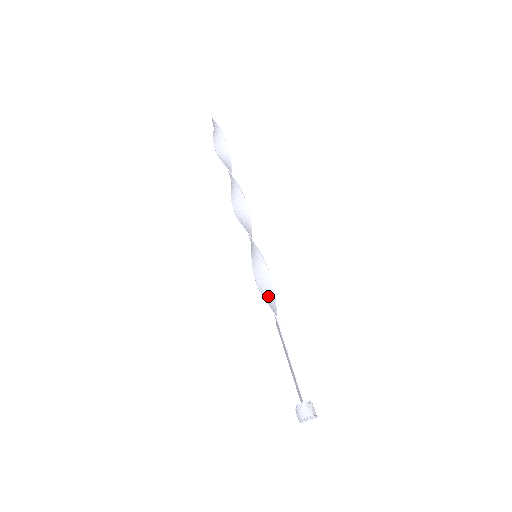
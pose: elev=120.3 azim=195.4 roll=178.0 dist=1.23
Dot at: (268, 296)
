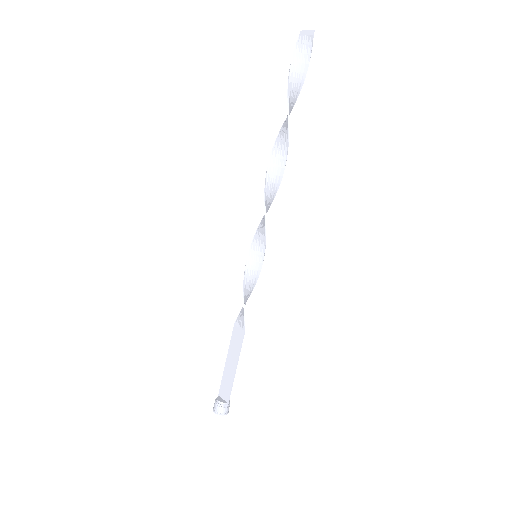
Dot at: occluded
